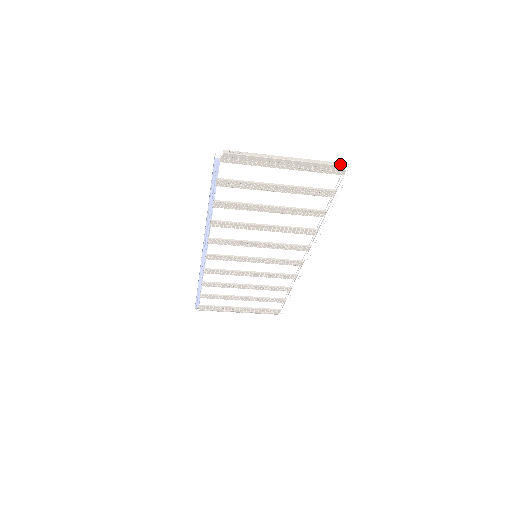
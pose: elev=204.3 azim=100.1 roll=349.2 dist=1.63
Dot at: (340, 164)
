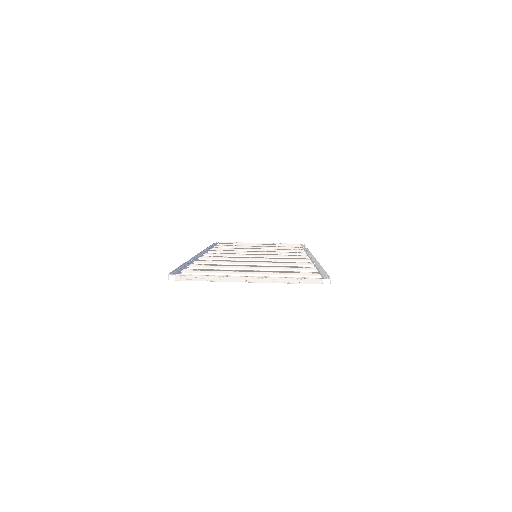
Dot at: (316, 282)
